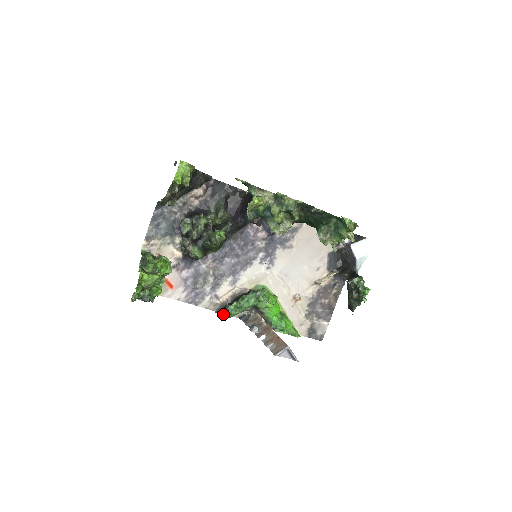
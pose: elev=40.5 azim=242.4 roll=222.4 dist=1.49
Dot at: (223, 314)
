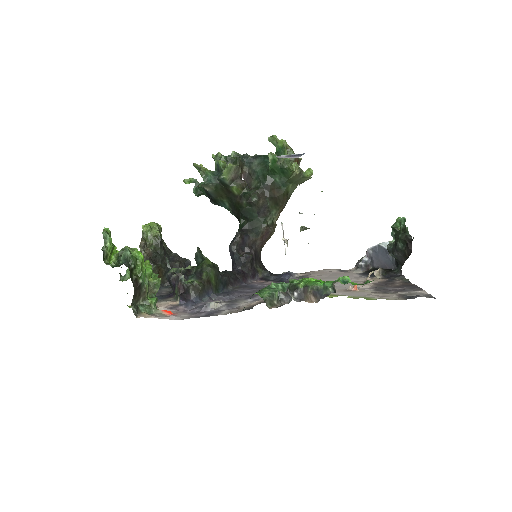
Dot at: occluded
